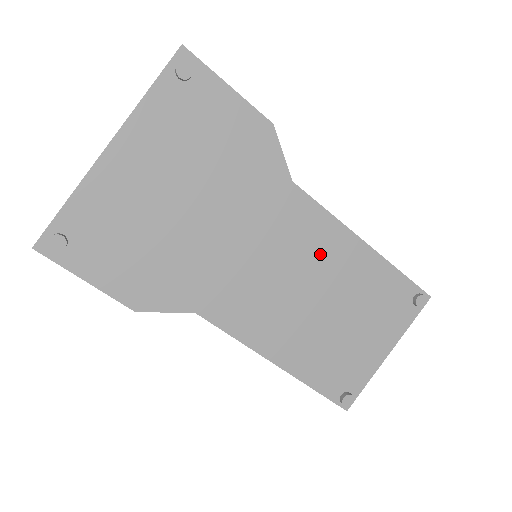
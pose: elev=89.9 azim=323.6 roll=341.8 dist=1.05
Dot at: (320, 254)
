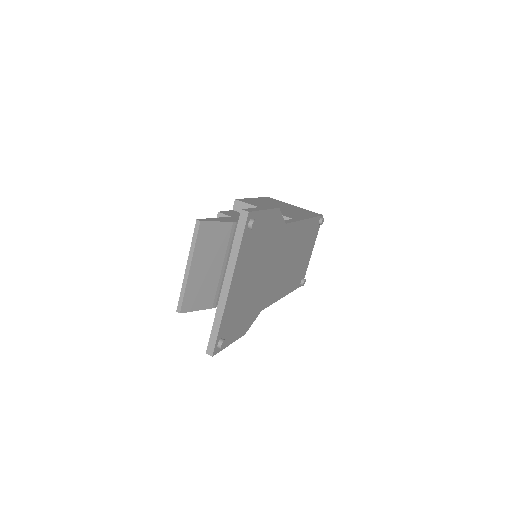
Dot at: (294, 241)
